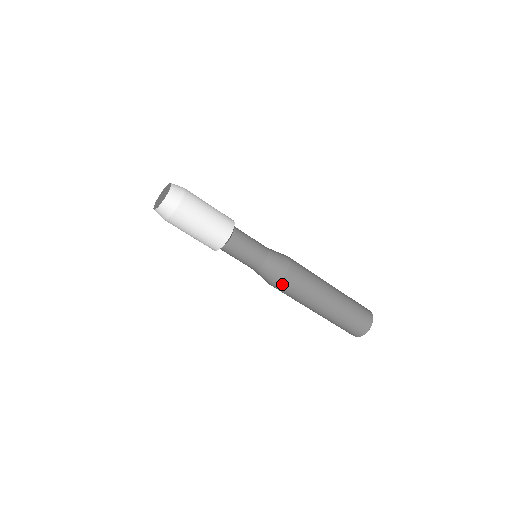
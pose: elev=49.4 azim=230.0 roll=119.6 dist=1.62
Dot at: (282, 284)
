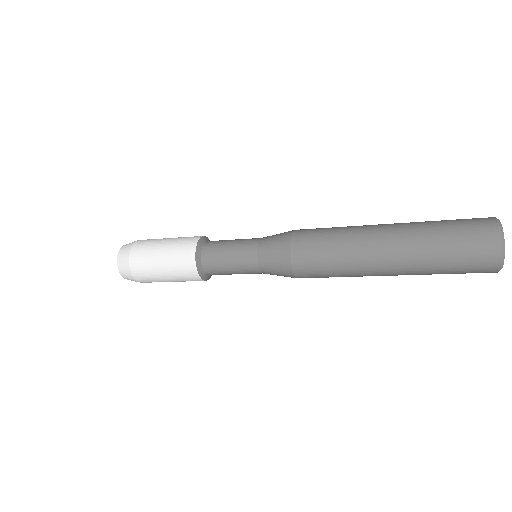
Dot at: occluded
